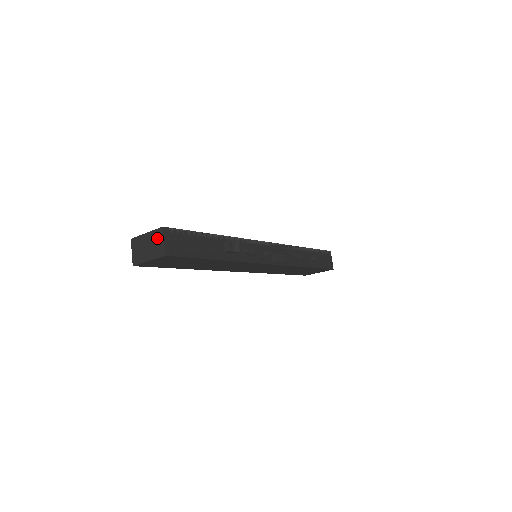
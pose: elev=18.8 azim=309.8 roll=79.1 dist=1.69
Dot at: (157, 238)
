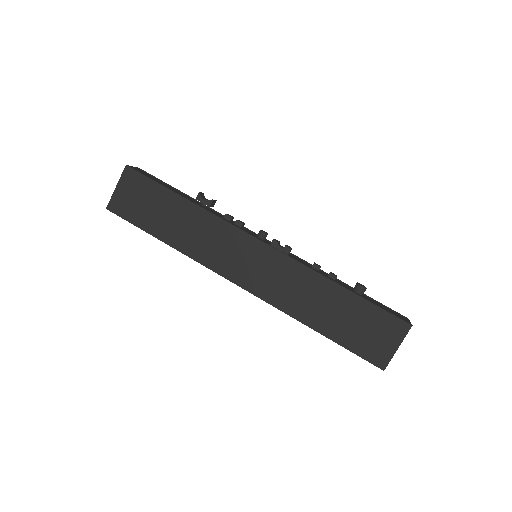
Dot at: occluded
